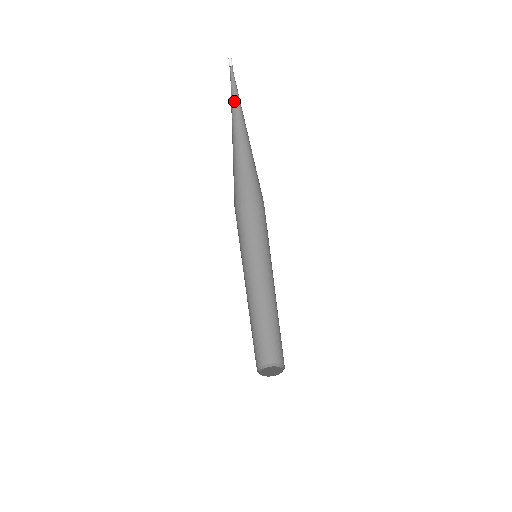
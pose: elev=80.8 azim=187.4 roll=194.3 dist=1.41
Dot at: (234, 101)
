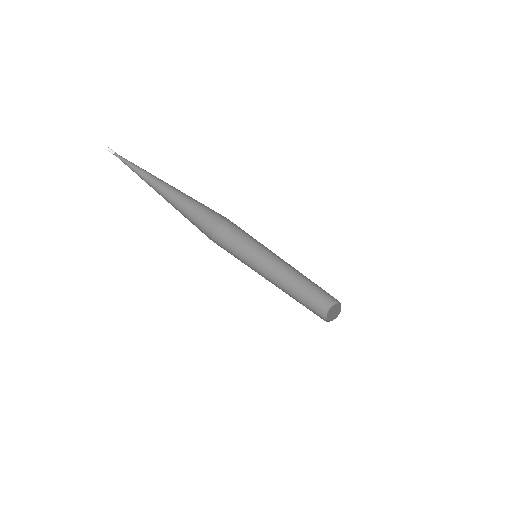
Dot at: (143, 170)
